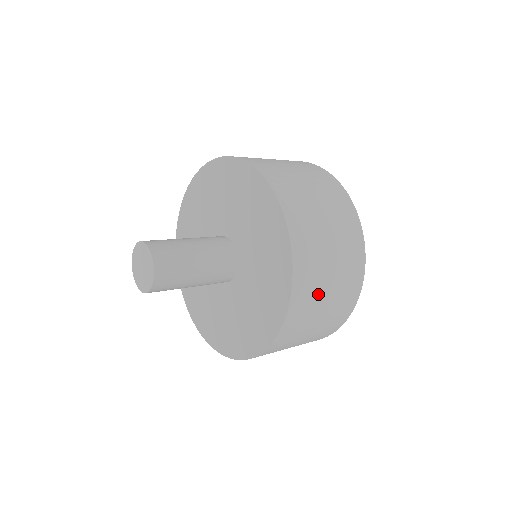
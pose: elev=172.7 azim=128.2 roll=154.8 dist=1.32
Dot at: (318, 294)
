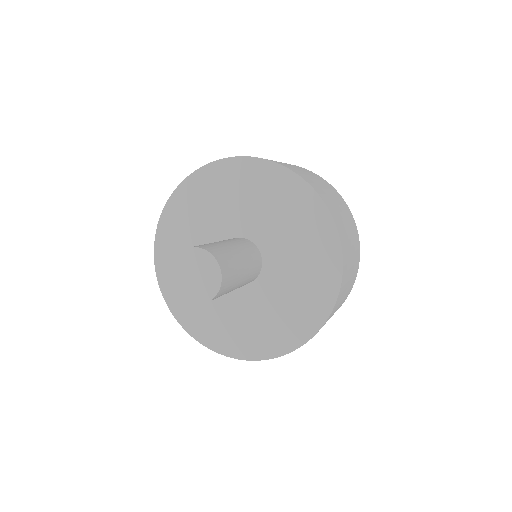
Dot at: occluded
